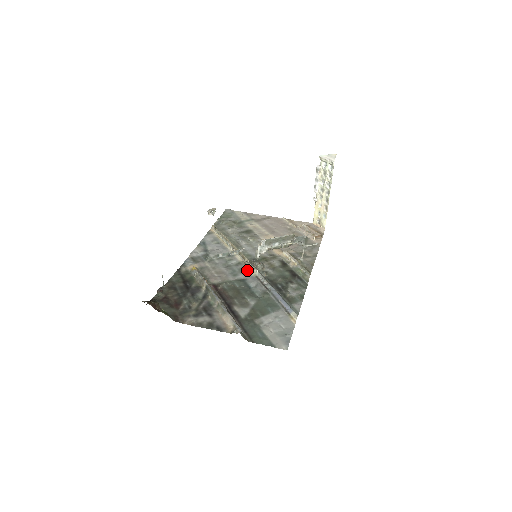
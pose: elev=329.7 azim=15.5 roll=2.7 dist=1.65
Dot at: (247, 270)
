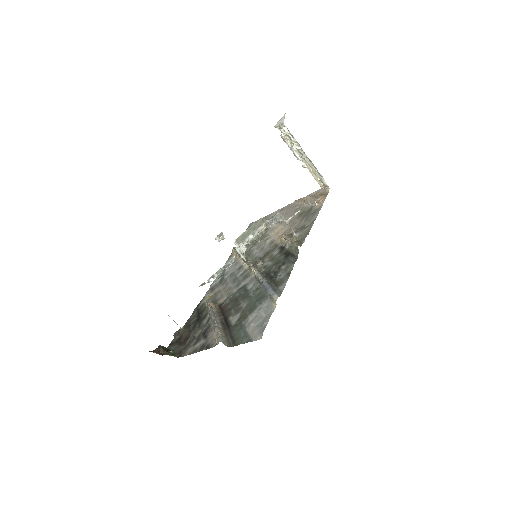
Dot at: (249, 274)
